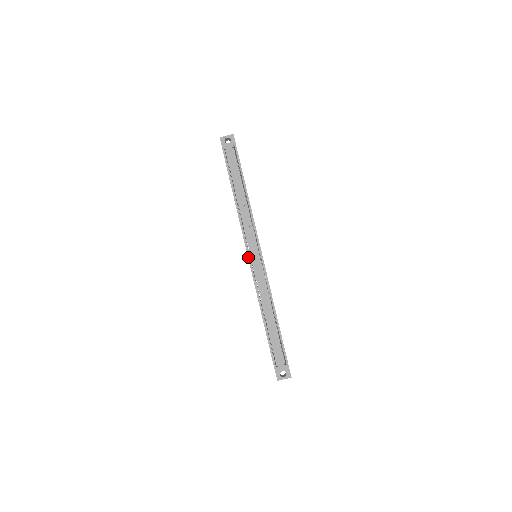
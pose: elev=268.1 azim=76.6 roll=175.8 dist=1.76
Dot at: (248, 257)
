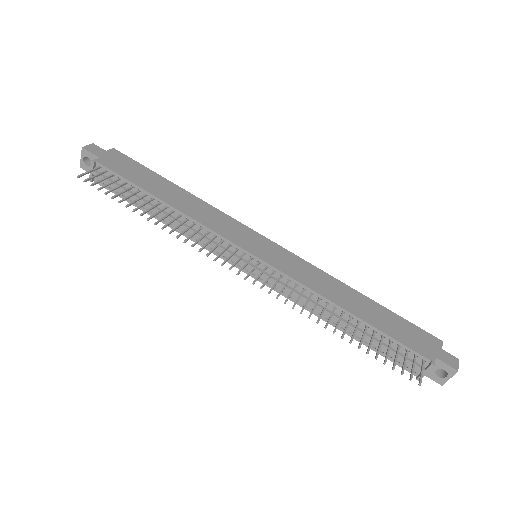
Dot at: occluded
